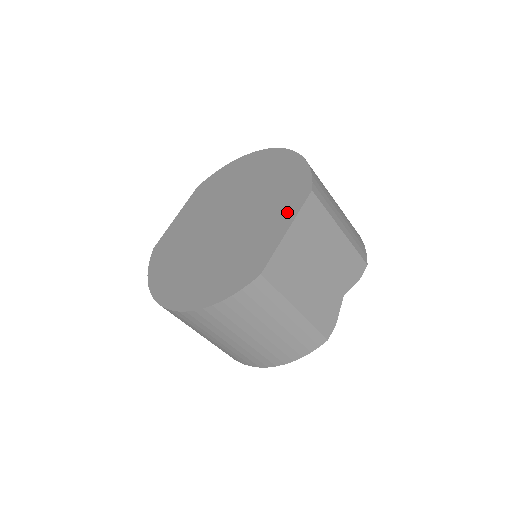
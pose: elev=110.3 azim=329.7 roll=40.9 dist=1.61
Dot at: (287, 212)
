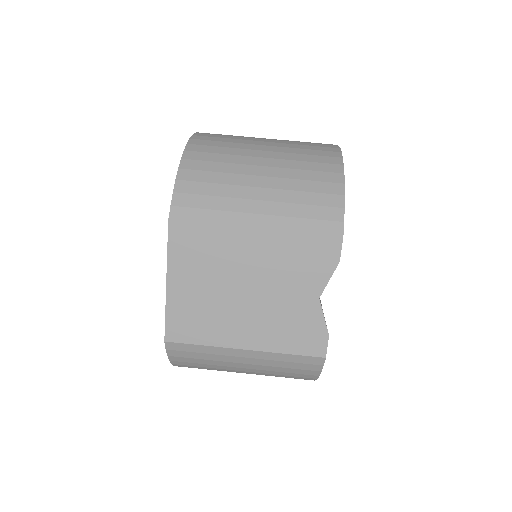
Dot at: occluded
